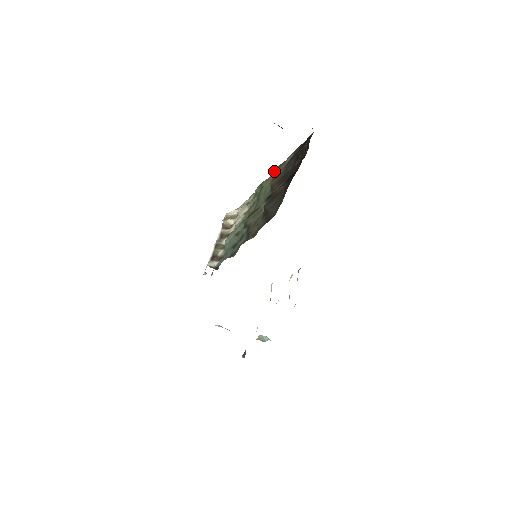
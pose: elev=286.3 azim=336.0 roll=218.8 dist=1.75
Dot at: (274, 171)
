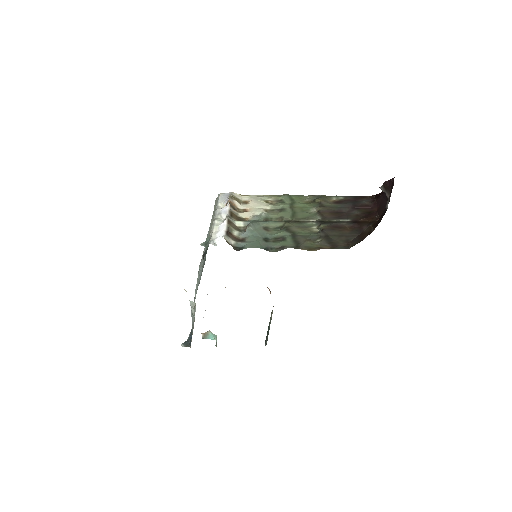
Dot at: (310, 195)
